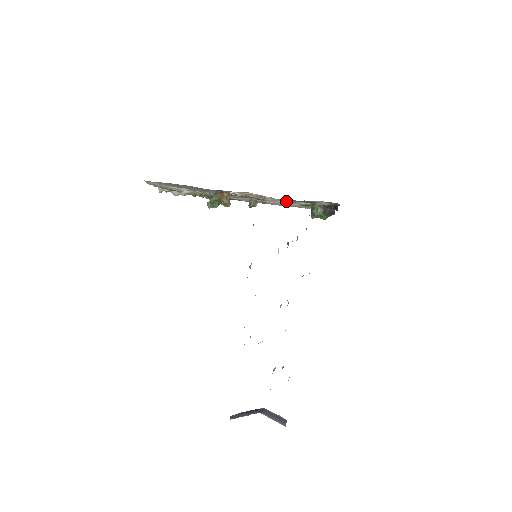
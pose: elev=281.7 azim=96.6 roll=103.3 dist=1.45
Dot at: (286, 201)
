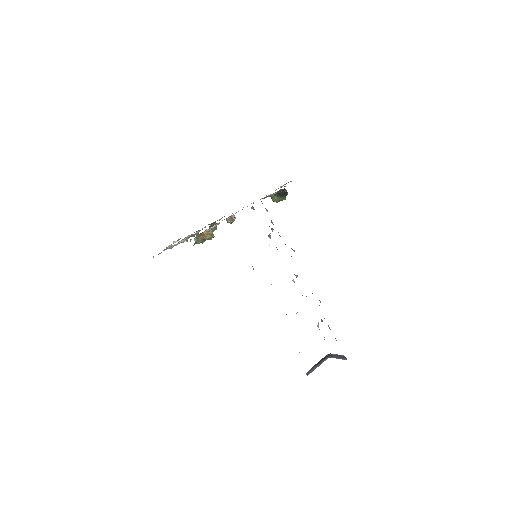
Dot at: occluded
